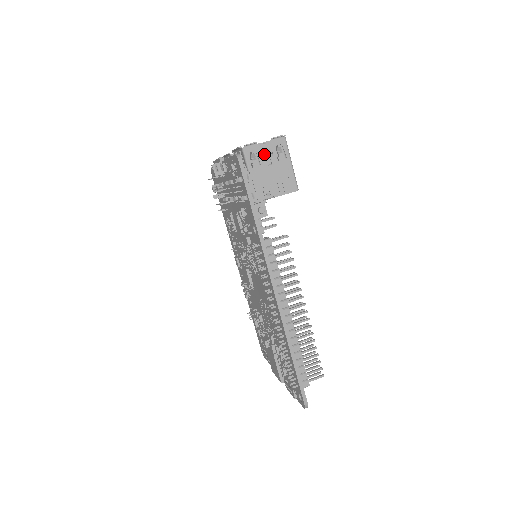
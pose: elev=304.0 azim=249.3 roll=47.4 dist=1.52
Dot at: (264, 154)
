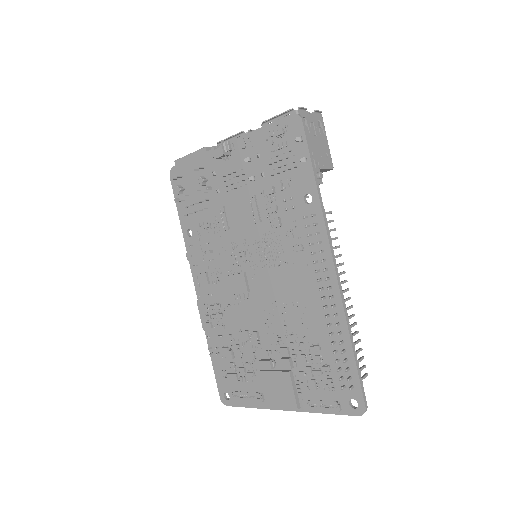
Dot at: (311, 123)
